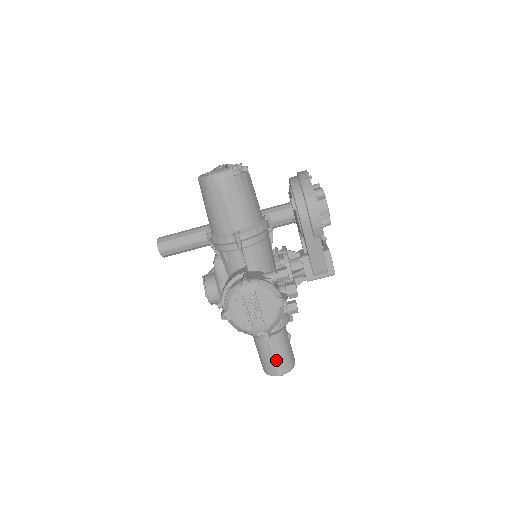
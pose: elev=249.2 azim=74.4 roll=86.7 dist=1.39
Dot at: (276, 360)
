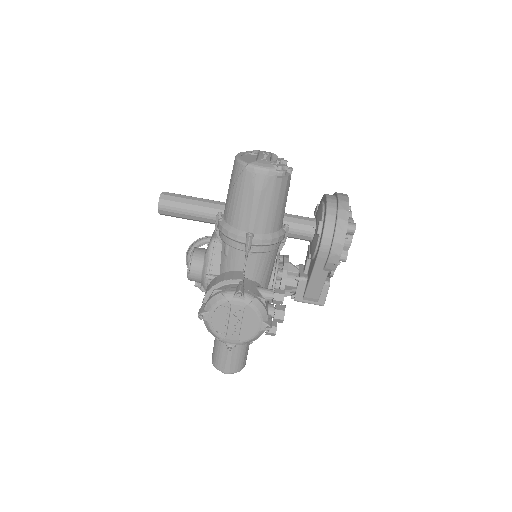
Dot at: (229, 360)
